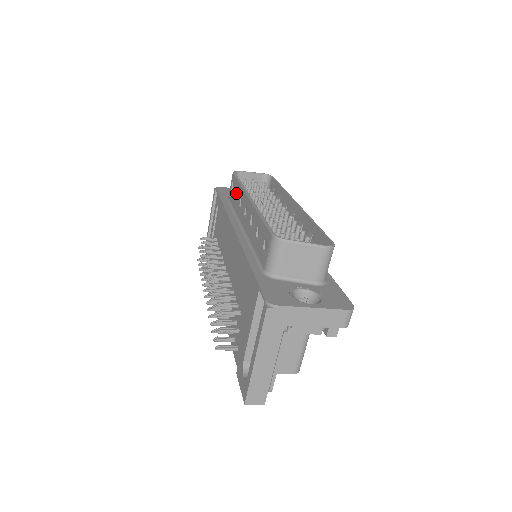
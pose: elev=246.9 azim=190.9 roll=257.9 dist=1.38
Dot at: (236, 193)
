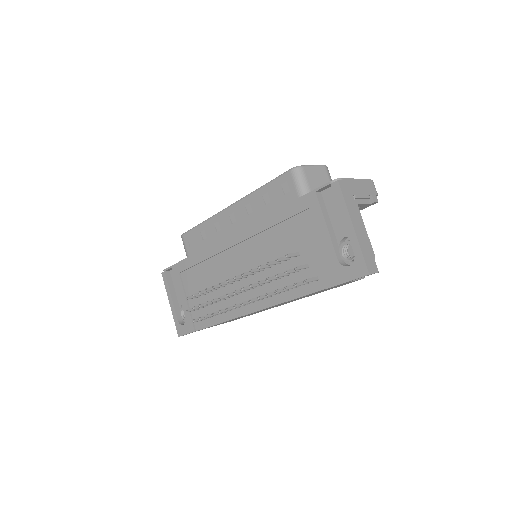
Dot at: (201, 236)
